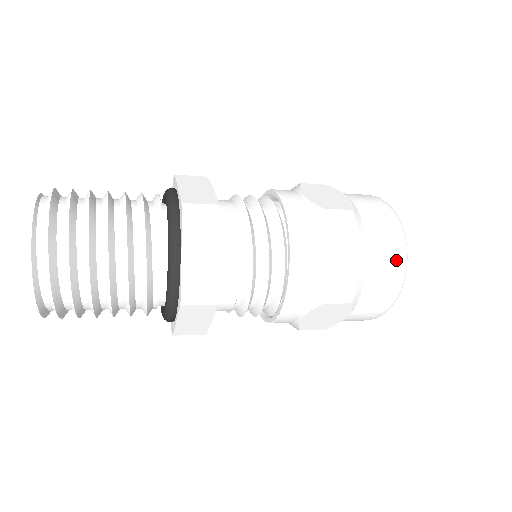
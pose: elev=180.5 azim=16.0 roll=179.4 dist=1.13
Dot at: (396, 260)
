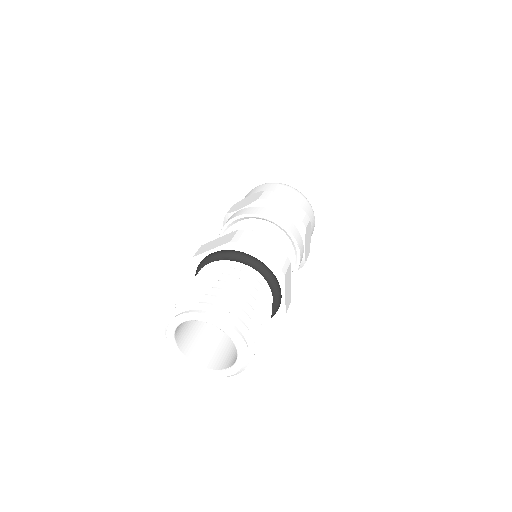
Dot at: (314, 225)
